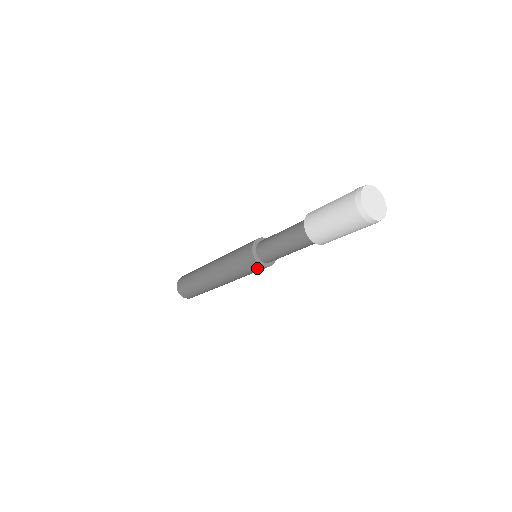
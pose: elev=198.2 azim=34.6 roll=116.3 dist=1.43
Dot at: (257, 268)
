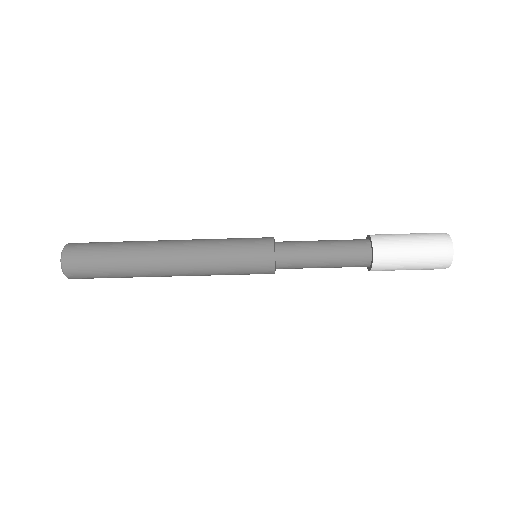
Dot at: (263, 273)
